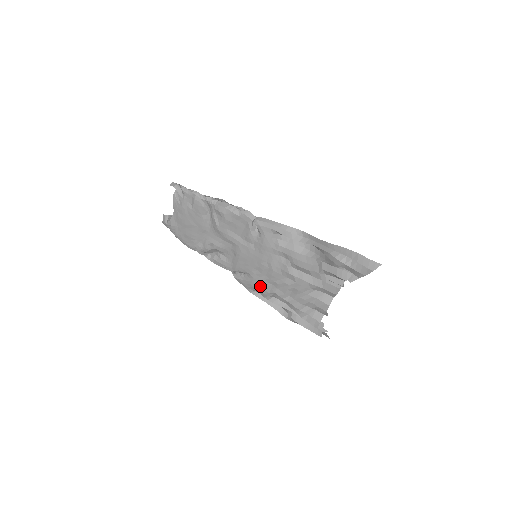
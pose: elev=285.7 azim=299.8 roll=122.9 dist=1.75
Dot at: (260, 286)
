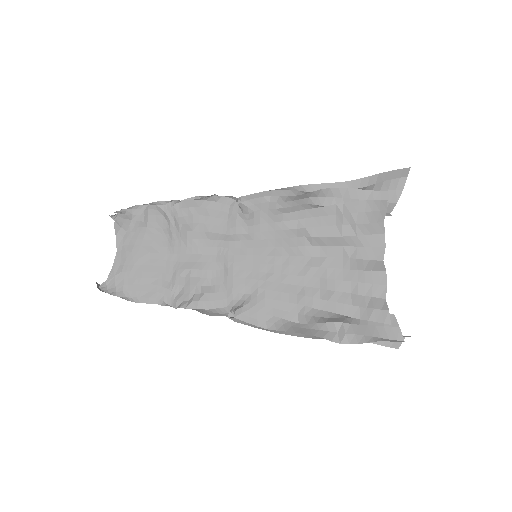
Dot at: (279, 298)
